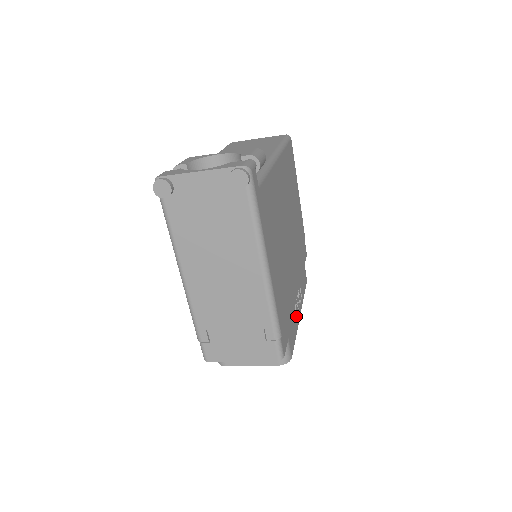
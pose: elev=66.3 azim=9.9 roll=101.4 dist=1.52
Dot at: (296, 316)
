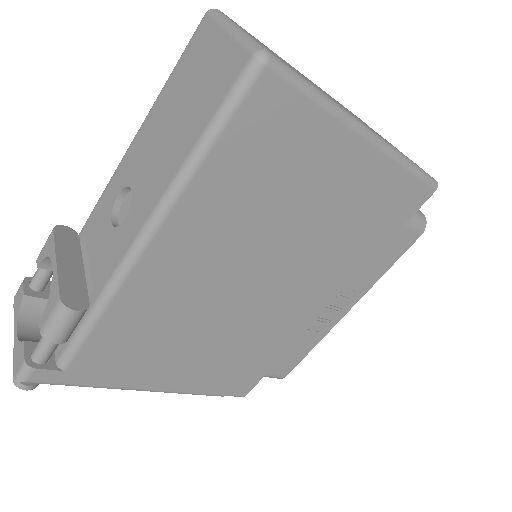
Dot at: (322, 326)
